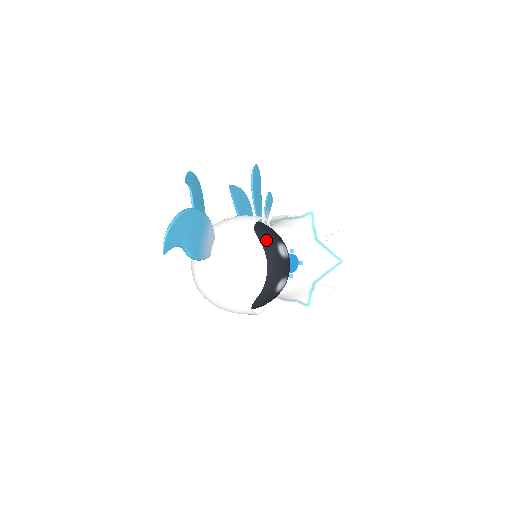
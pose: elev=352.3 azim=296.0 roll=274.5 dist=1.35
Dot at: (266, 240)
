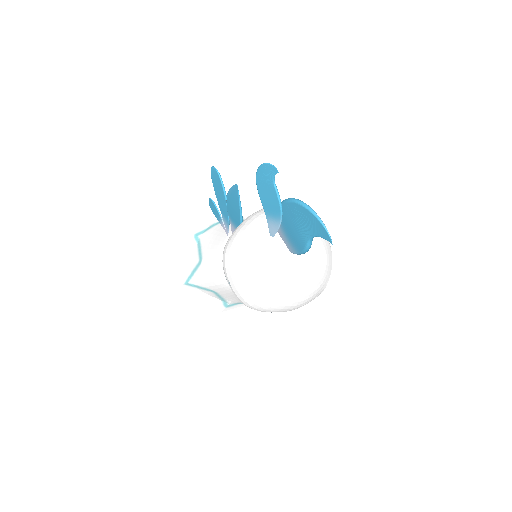
Dot at: occluded
